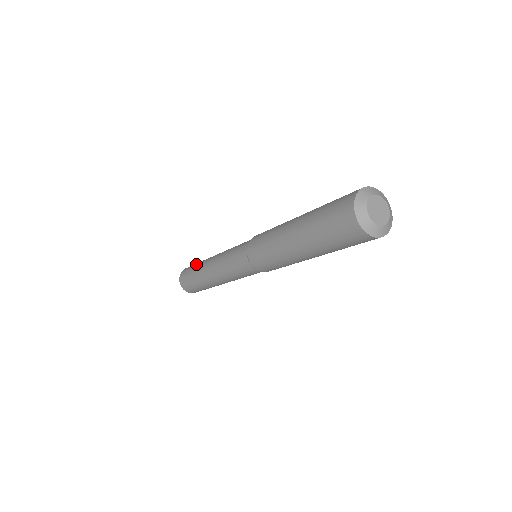
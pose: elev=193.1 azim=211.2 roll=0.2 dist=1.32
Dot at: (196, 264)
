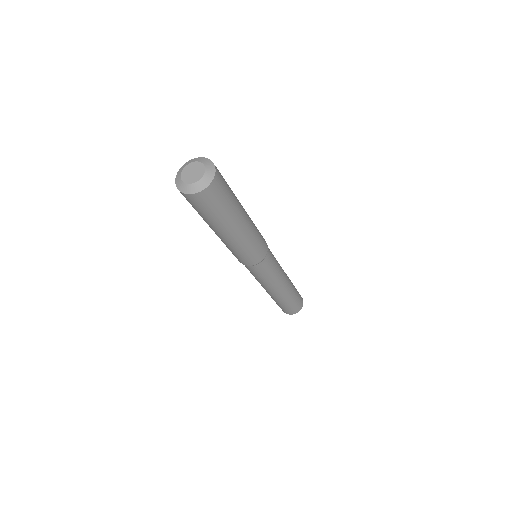
Dot at: occluded
